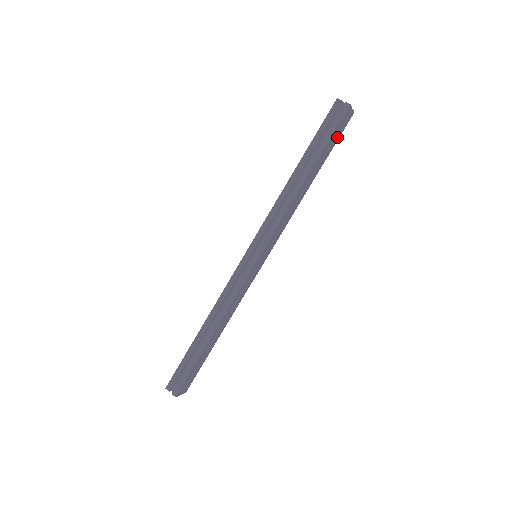
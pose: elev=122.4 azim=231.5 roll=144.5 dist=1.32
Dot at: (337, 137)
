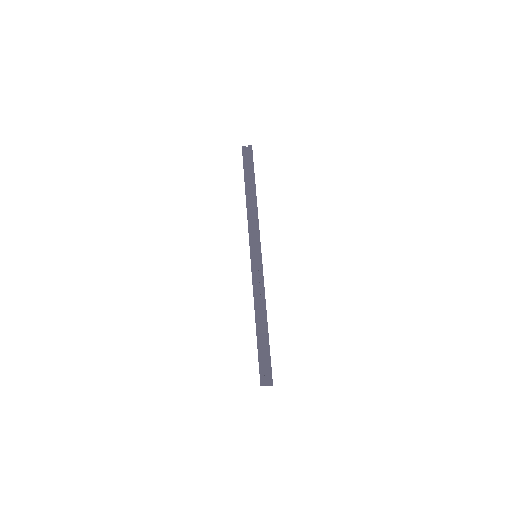
Dot at: occluded
